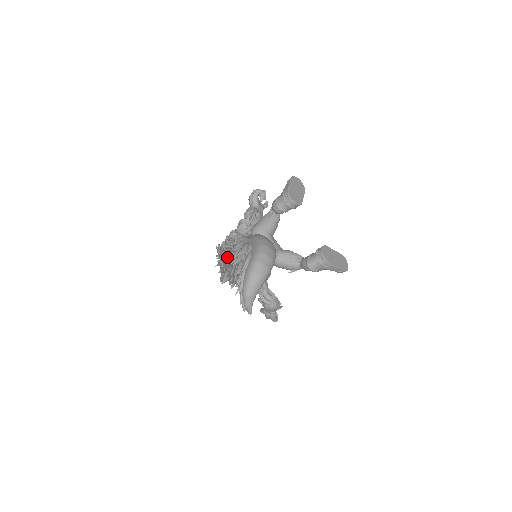
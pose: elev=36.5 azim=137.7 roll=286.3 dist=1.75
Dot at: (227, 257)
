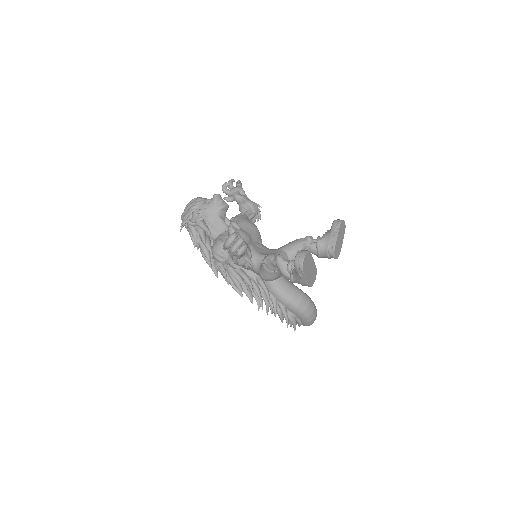
Dot at: occluded
